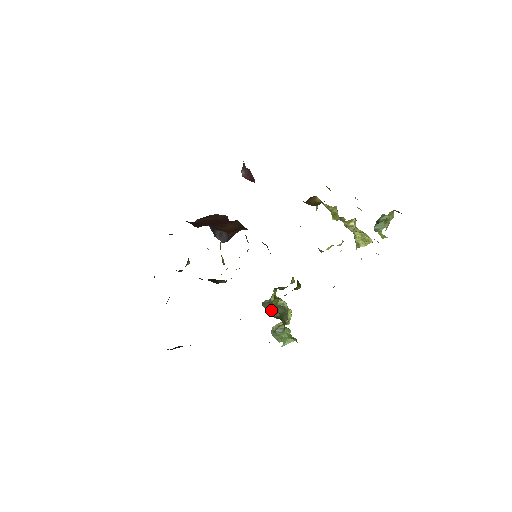
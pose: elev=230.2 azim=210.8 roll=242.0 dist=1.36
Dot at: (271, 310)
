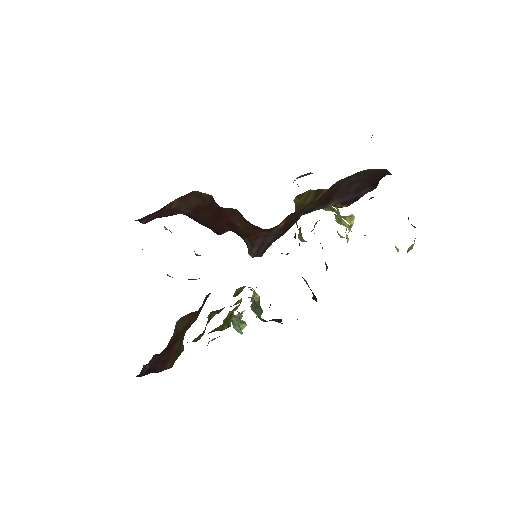
Dot at: (258, 312)
